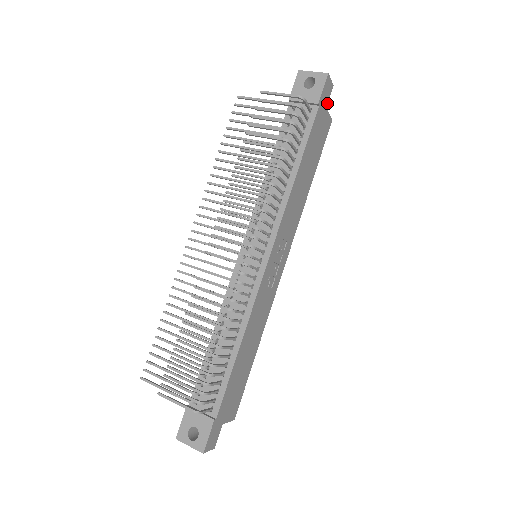
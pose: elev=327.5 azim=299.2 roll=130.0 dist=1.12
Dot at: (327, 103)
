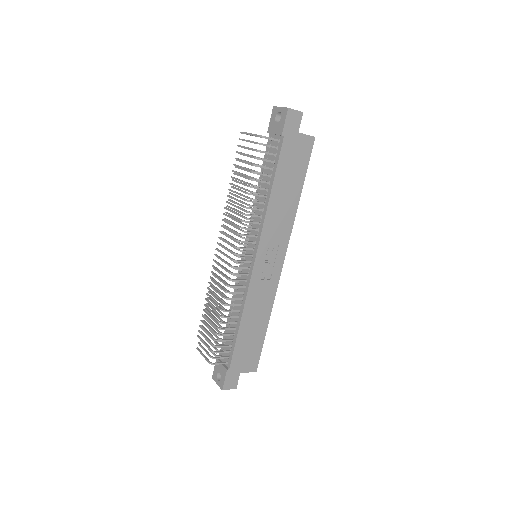
Dot at: (298, 129)
